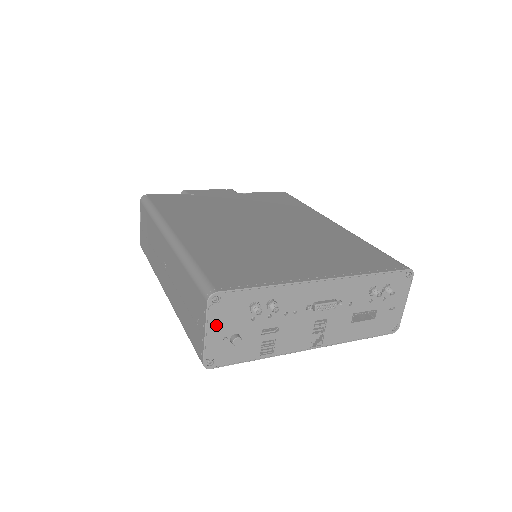
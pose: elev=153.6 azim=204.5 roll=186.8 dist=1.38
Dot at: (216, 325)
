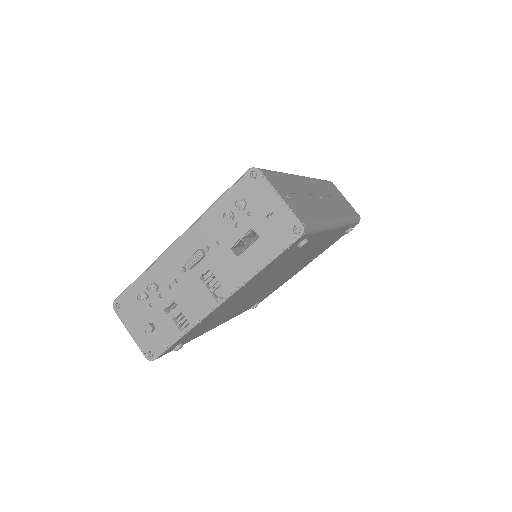
Dot at: (131, 324)
